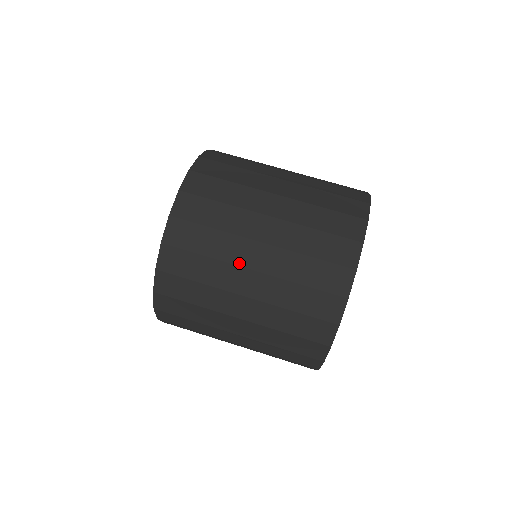
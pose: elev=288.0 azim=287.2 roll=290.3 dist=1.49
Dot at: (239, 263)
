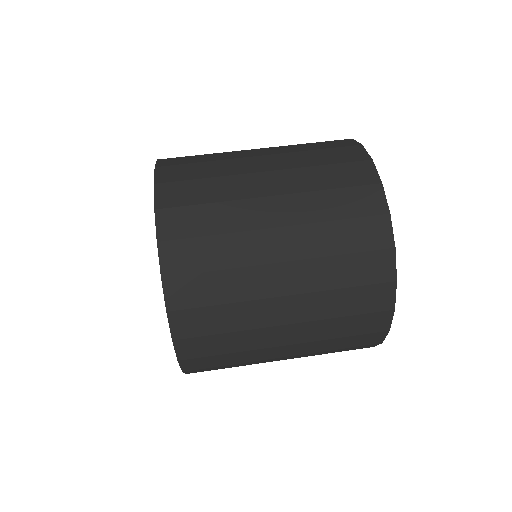
Dot at: (269, 346)
